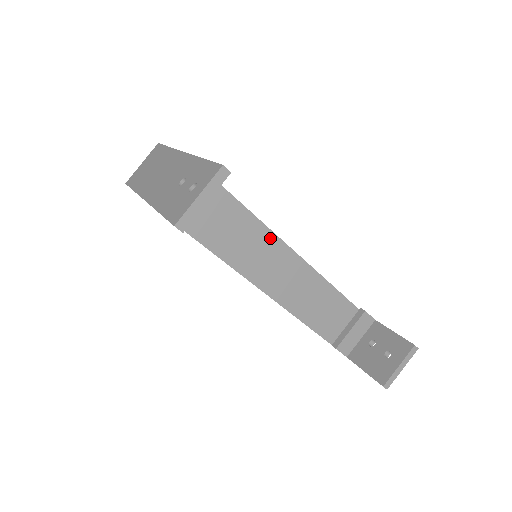
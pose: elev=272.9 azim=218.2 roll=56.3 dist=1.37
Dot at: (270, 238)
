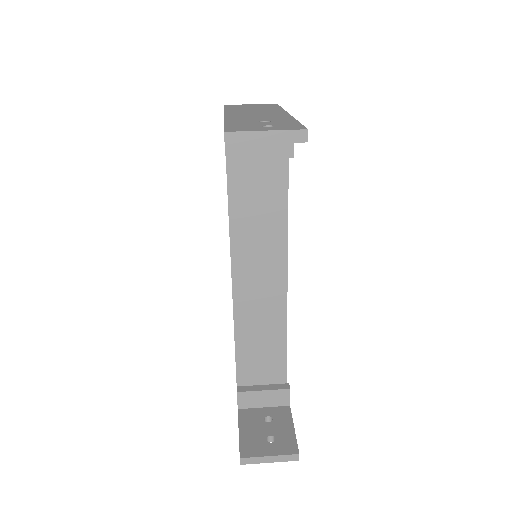
Dot at: (281, 250)
